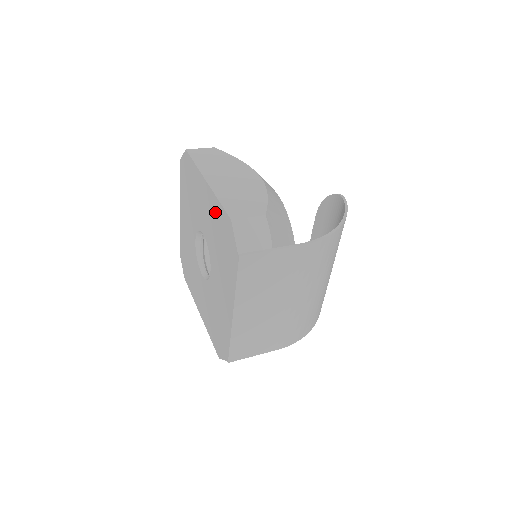
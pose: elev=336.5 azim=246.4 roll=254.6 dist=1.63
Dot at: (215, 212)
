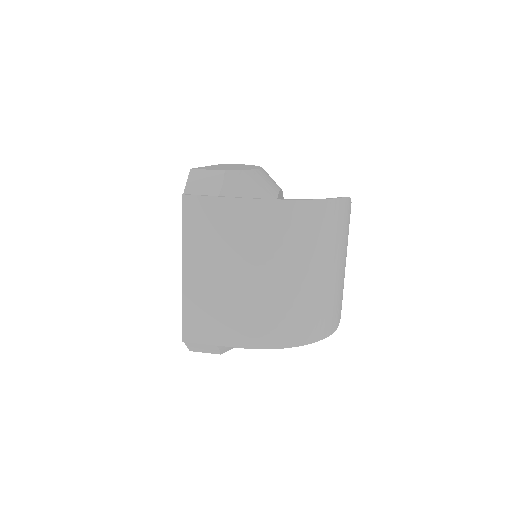
Dot at: occluded
